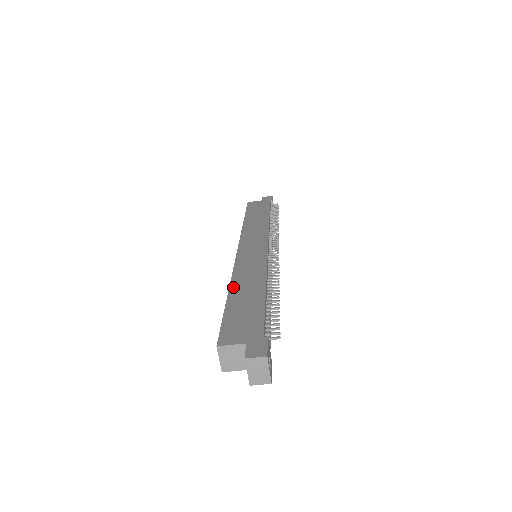
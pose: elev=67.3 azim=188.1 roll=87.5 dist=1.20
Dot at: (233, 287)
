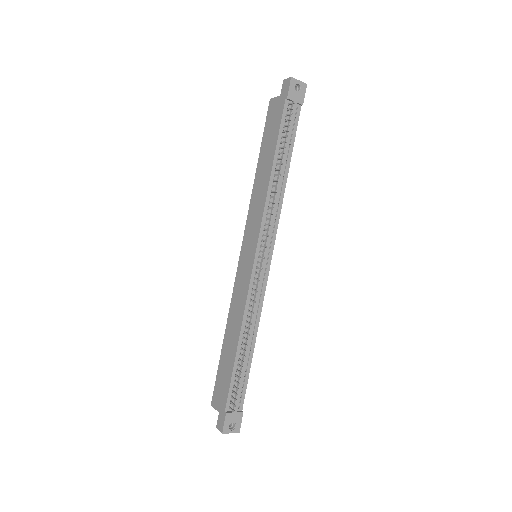
Dot at: (226, 331)
